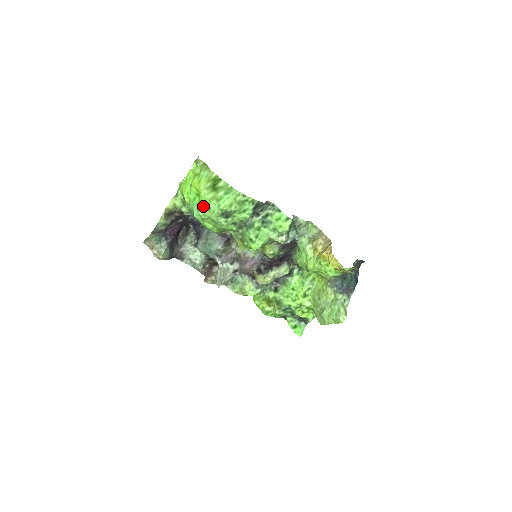
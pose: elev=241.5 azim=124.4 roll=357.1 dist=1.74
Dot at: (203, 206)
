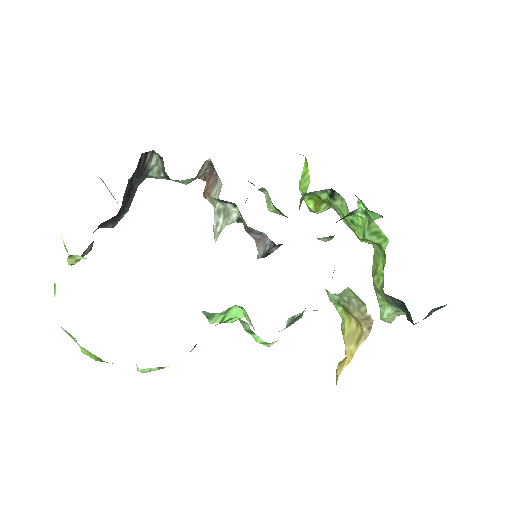
Dot at: occluded
